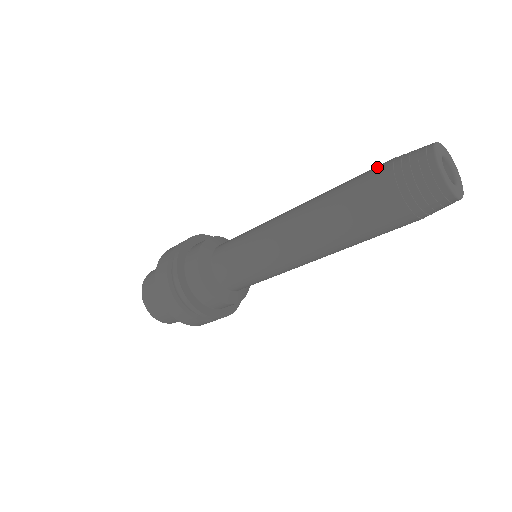
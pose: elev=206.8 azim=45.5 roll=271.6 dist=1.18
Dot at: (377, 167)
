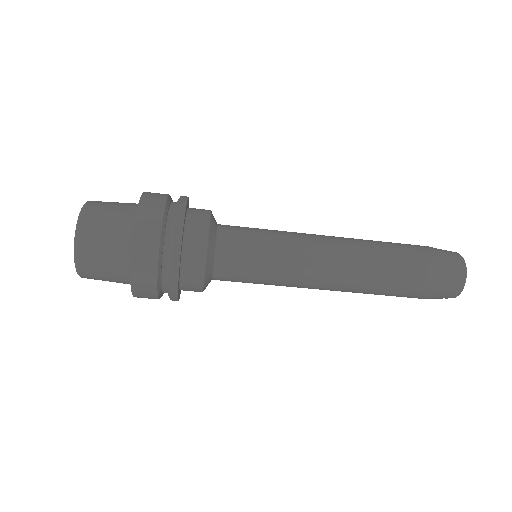
Dot at: (422, 253)
